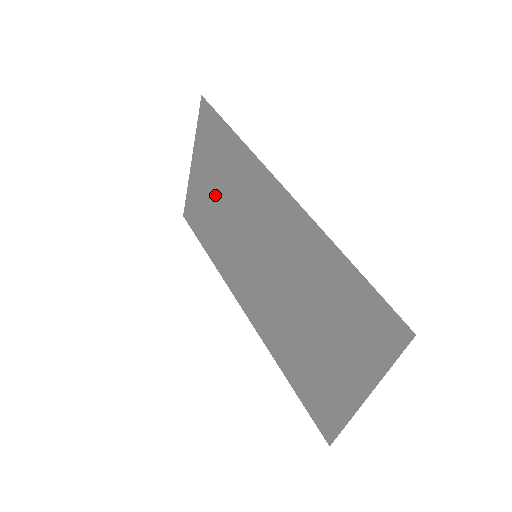
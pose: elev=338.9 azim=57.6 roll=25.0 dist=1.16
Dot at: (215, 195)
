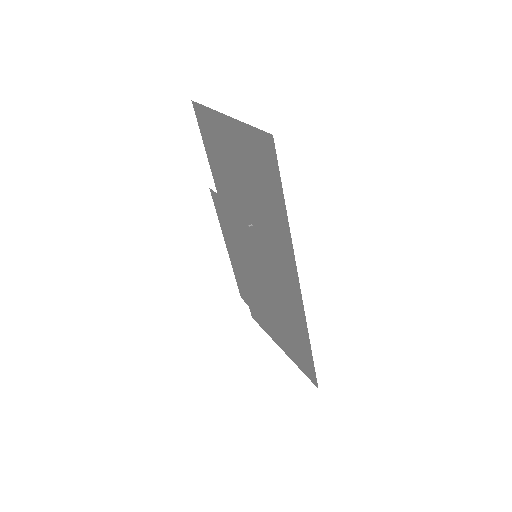
Dot at: (242, 224)
